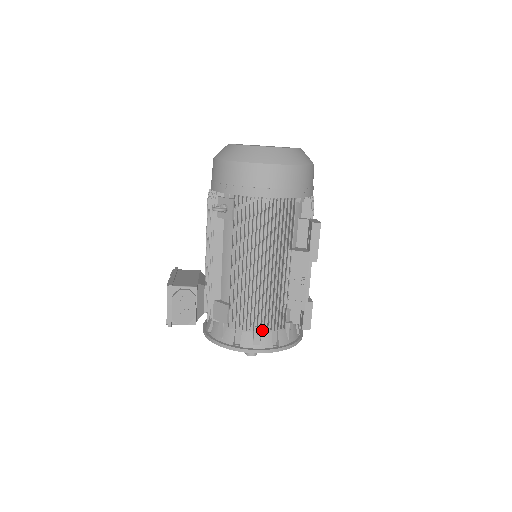
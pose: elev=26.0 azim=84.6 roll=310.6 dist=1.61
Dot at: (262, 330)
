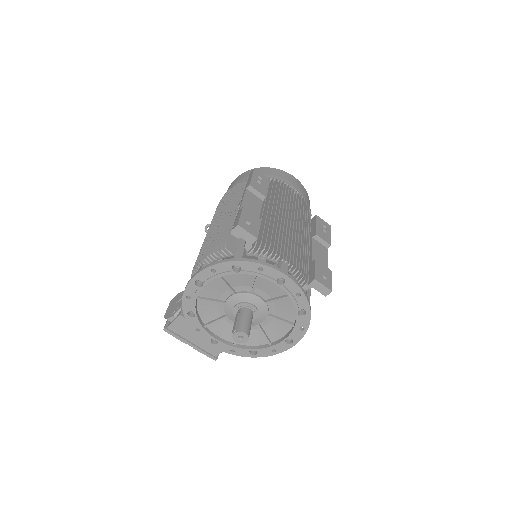
Dot at: occluded
